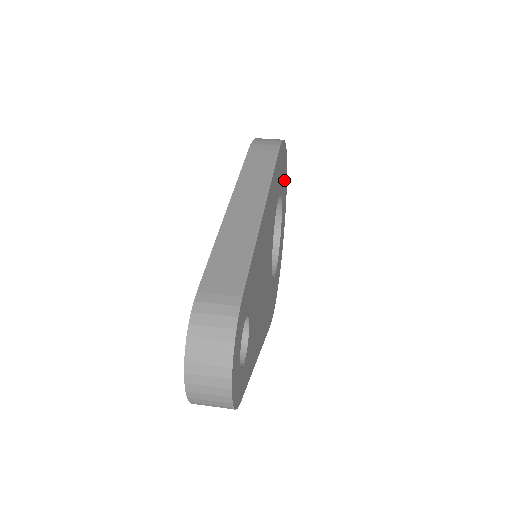
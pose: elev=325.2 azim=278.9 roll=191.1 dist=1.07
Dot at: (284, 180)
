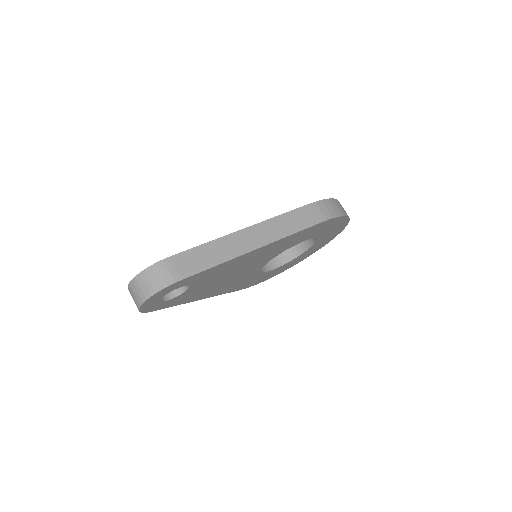
Dot at: (332, 231)
